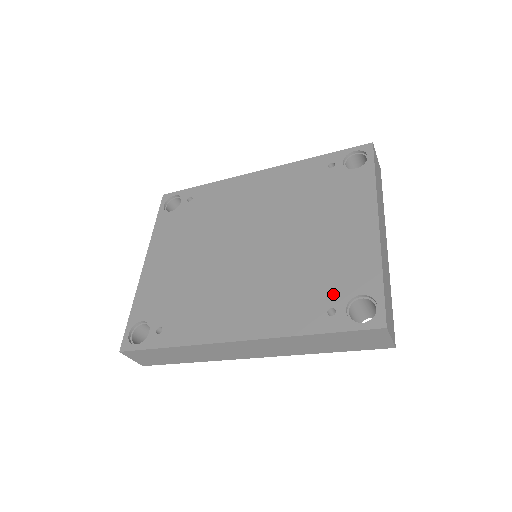
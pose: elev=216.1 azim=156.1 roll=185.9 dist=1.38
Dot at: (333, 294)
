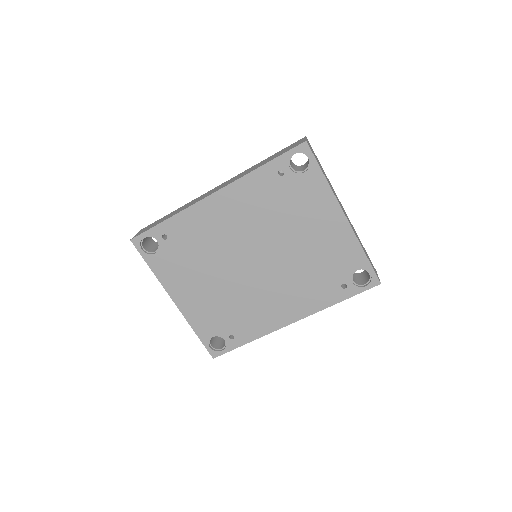
Dot at: (339, 276)
